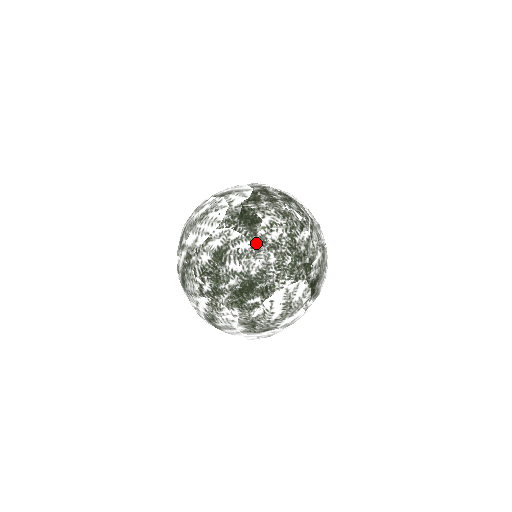
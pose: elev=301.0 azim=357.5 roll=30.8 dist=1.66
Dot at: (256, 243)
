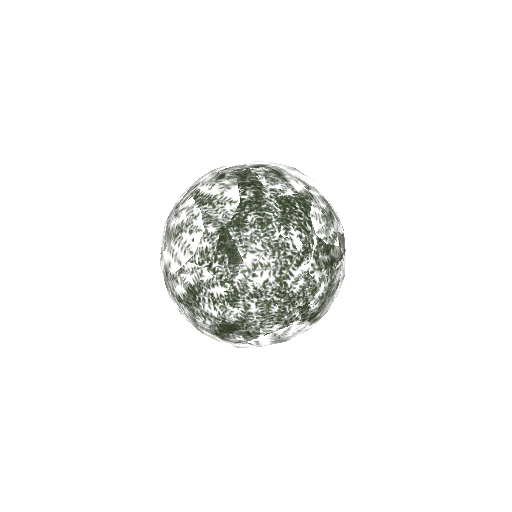
Dot at: (233, 291)
